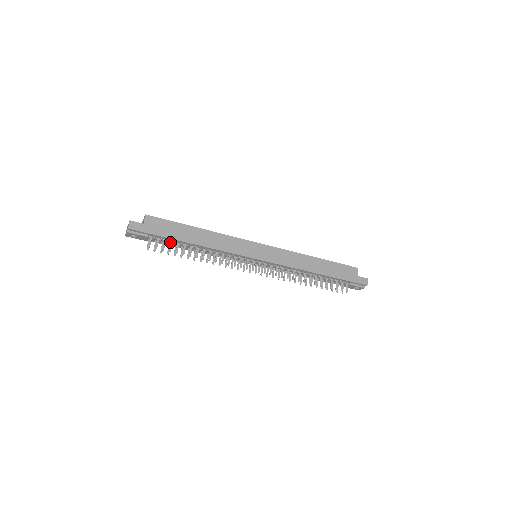
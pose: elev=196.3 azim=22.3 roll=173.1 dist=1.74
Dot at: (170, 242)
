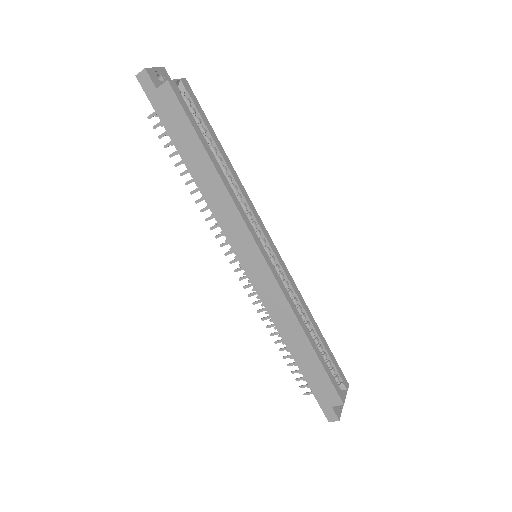
Dot at: occluded
